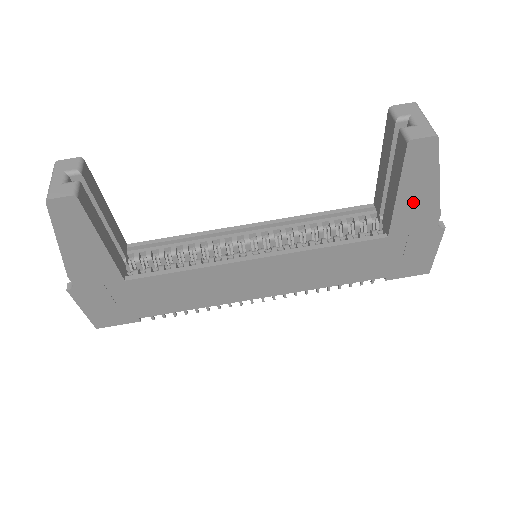
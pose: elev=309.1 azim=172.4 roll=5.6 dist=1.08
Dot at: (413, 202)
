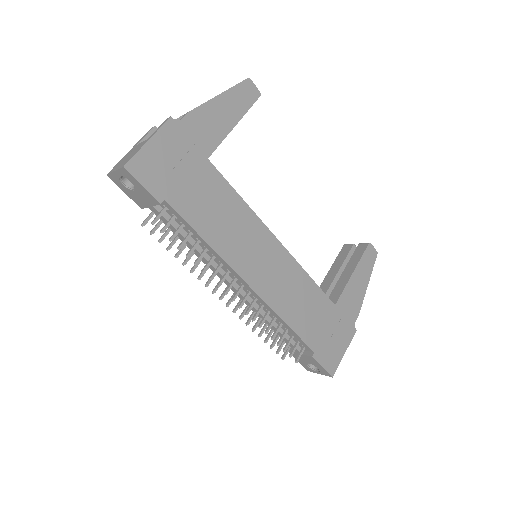
Dot at: (355, 288)
